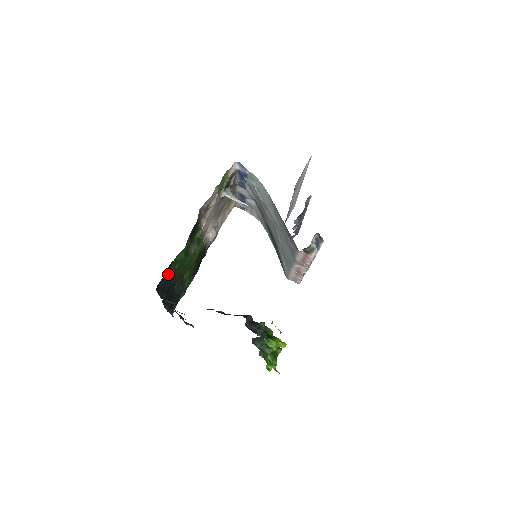
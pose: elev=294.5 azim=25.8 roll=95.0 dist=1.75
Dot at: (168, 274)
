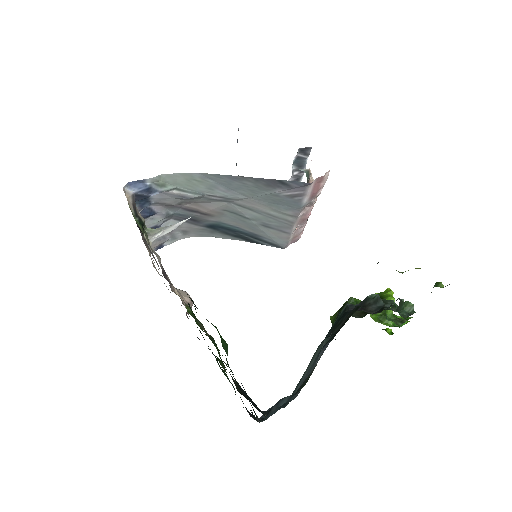
Dot at: occluded
